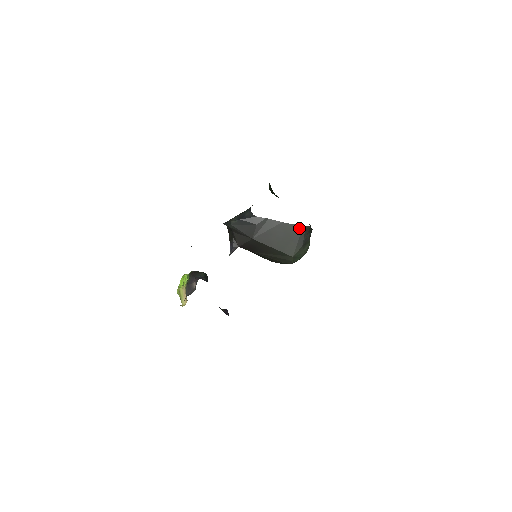
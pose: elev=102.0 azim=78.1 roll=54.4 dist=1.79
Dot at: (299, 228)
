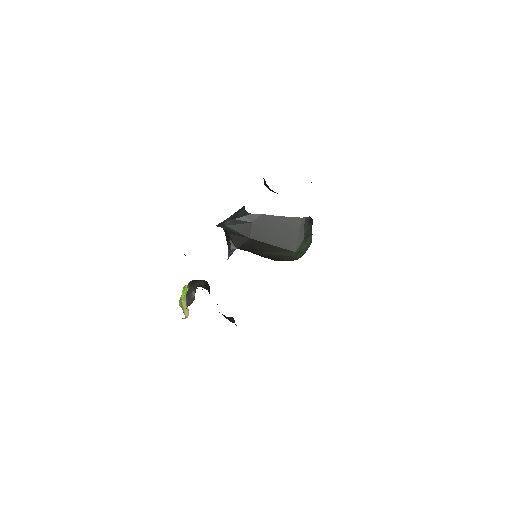
Dot at: (298, 220)
